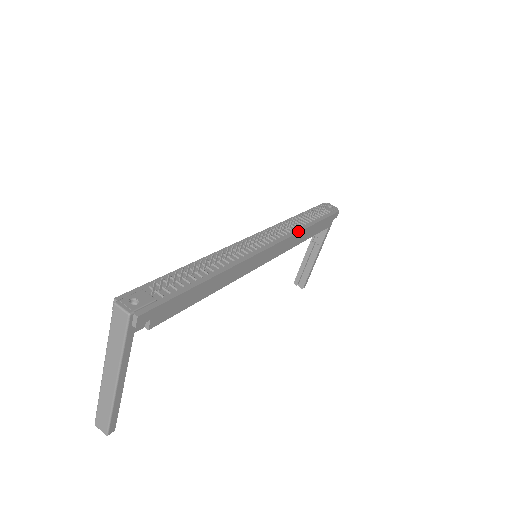
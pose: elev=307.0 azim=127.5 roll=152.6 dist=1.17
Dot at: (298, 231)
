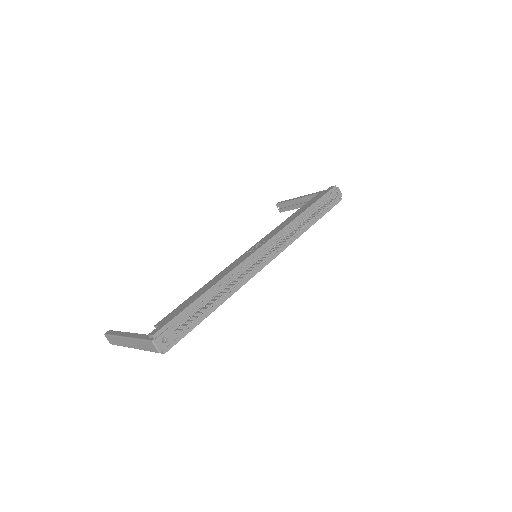
Dot at: (297, 237)
